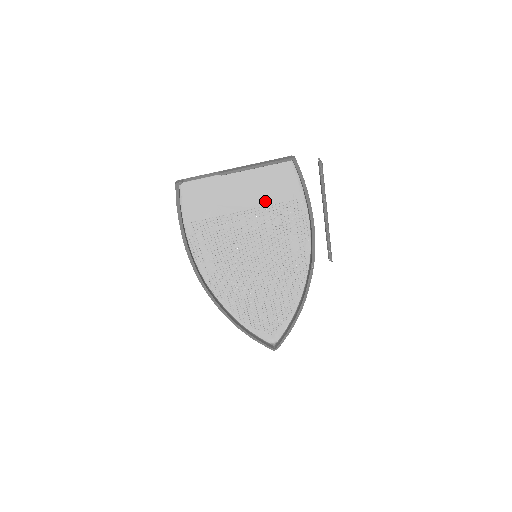
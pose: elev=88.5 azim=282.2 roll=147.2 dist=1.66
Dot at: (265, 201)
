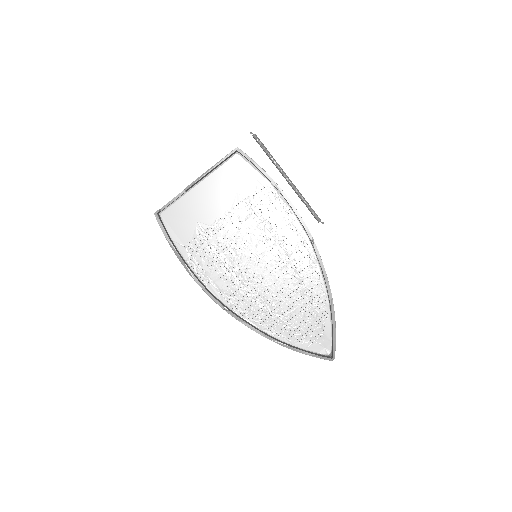
Dot at: (236, 199)
